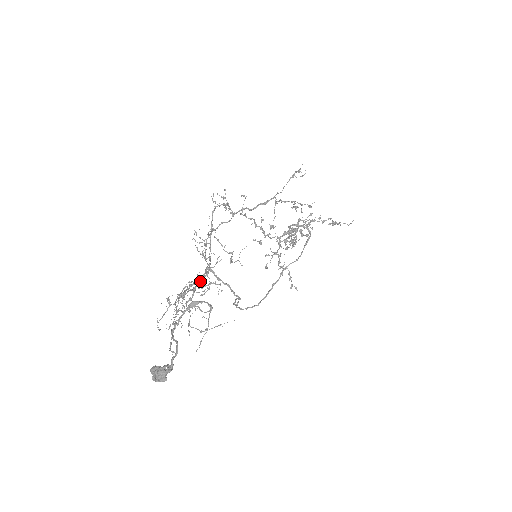
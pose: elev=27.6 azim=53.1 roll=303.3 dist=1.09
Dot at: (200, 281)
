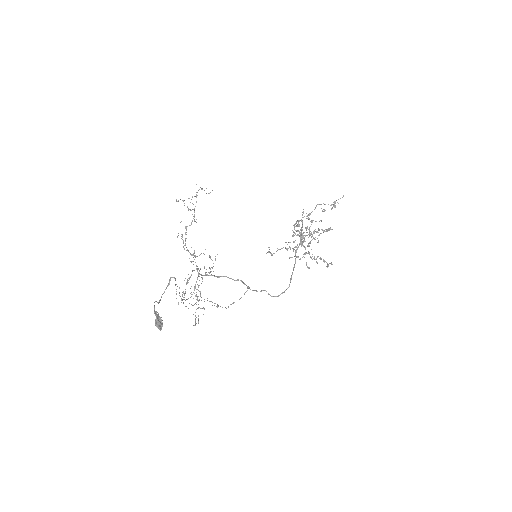
Dot at: occluded
